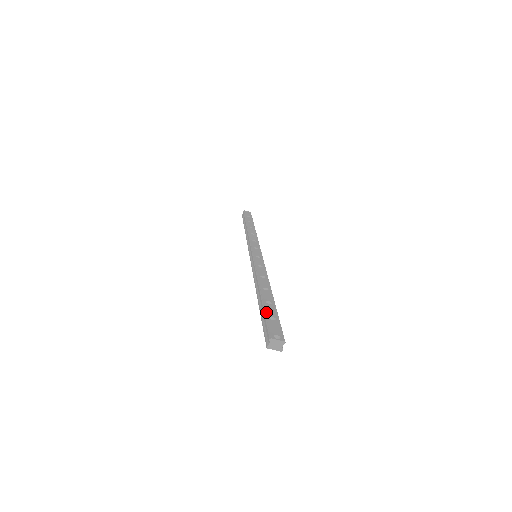
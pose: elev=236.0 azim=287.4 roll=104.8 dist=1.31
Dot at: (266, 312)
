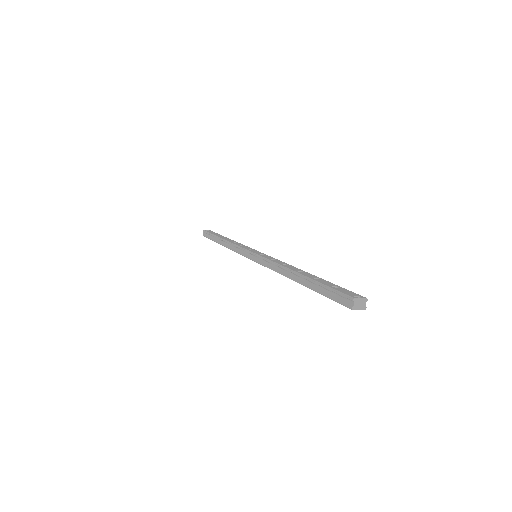
Dot at: (324, 284)
